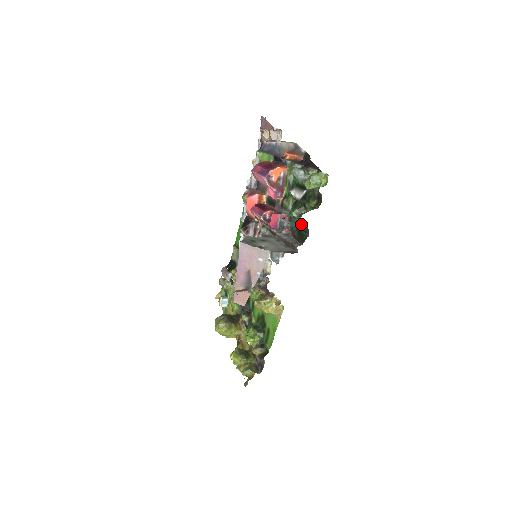
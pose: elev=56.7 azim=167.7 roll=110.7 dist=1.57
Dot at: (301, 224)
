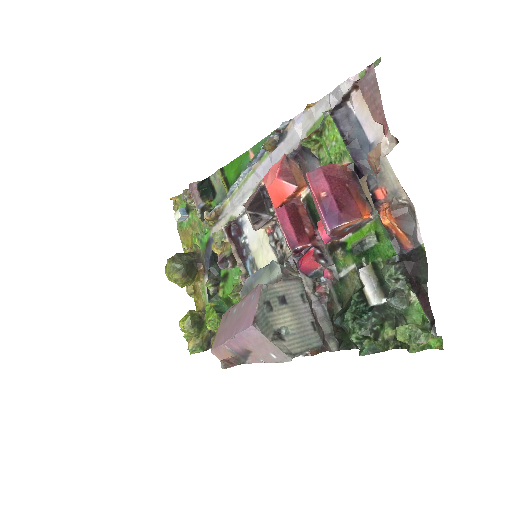
Dot at: occluded
